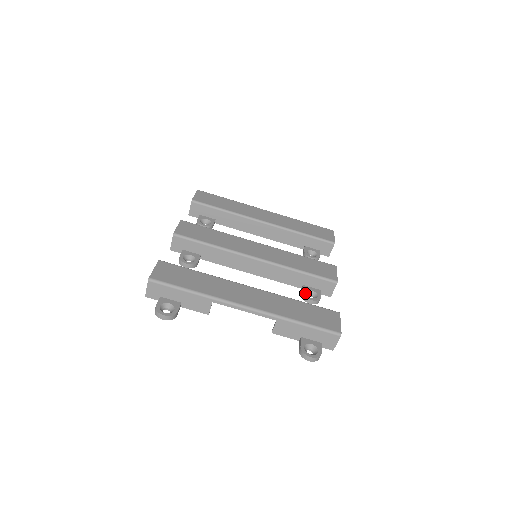
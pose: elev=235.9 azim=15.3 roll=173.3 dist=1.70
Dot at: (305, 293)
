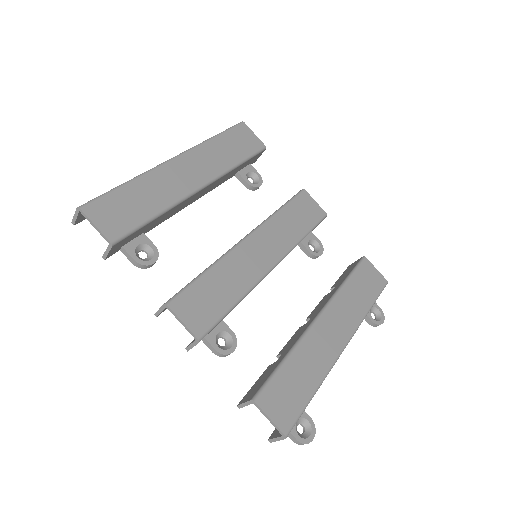
Dot at: (312, 251)
